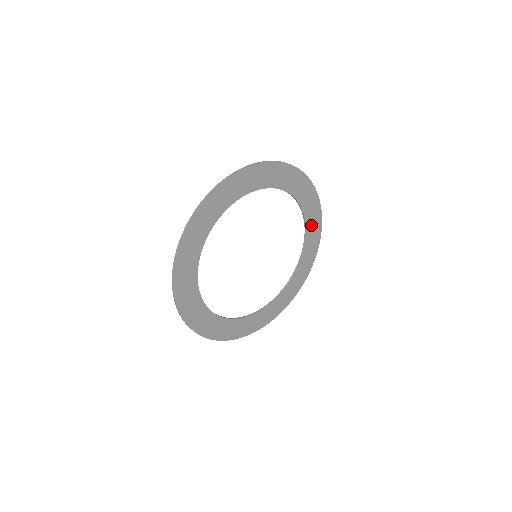
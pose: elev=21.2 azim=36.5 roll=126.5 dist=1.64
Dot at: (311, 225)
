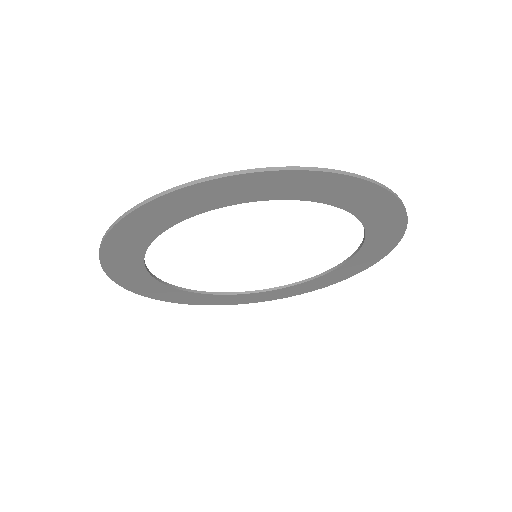
Dot at: (368, 252)
